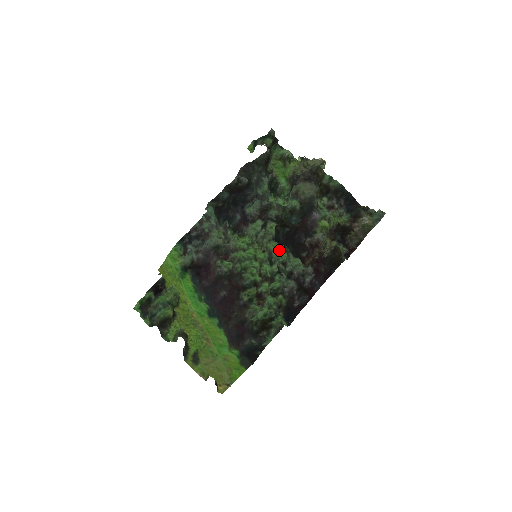
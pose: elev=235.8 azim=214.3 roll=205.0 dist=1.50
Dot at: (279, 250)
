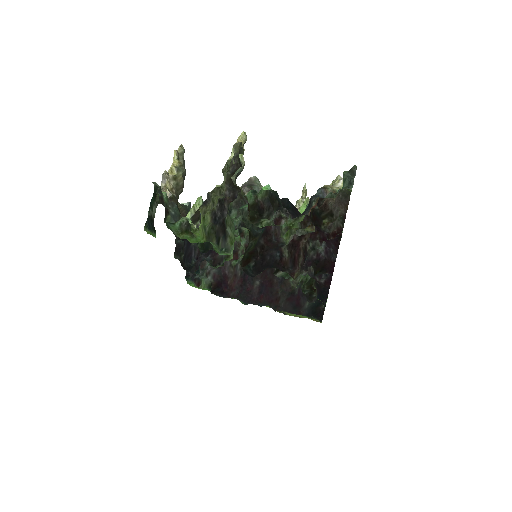
Dot at: occluded
